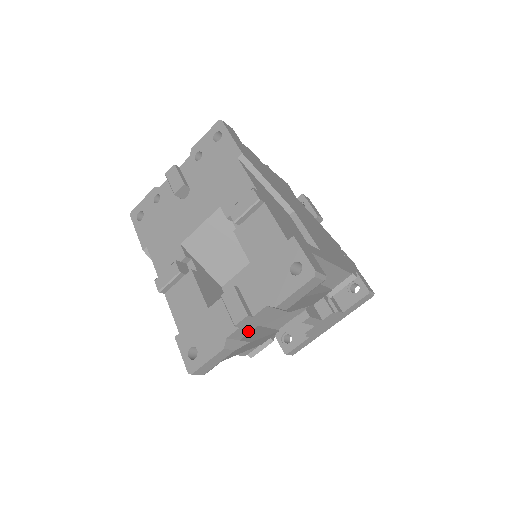
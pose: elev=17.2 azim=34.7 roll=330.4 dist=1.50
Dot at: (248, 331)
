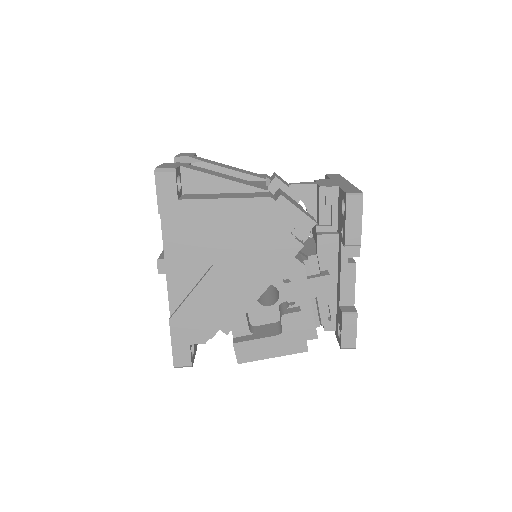
Dot at: occluded
